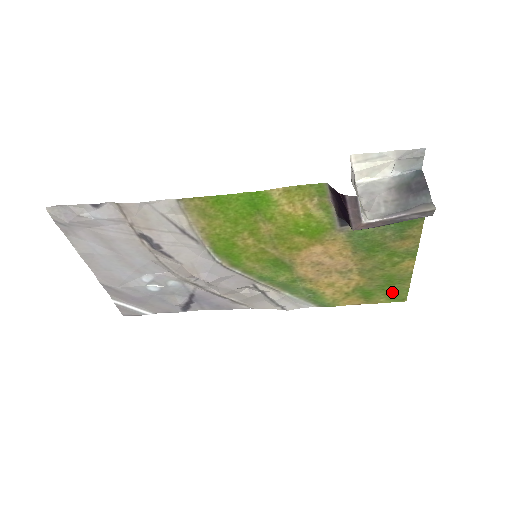
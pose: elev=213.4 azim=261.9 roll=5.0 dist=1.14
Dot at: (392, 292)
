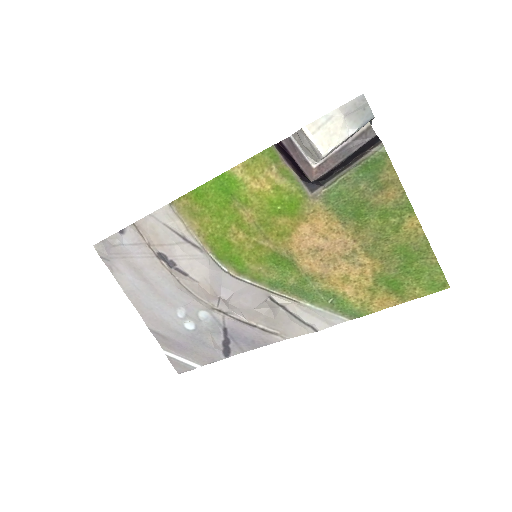
Dot at: (422, 275)
